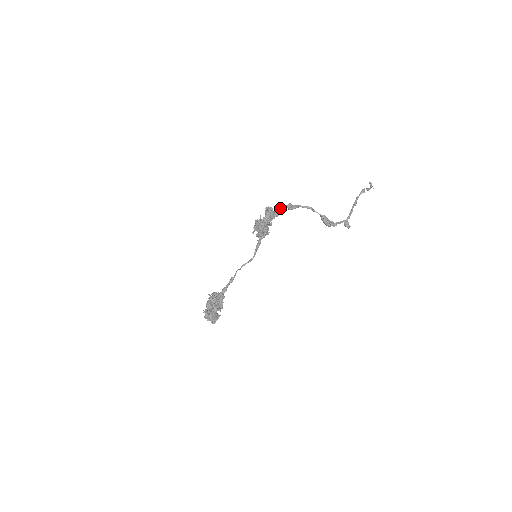
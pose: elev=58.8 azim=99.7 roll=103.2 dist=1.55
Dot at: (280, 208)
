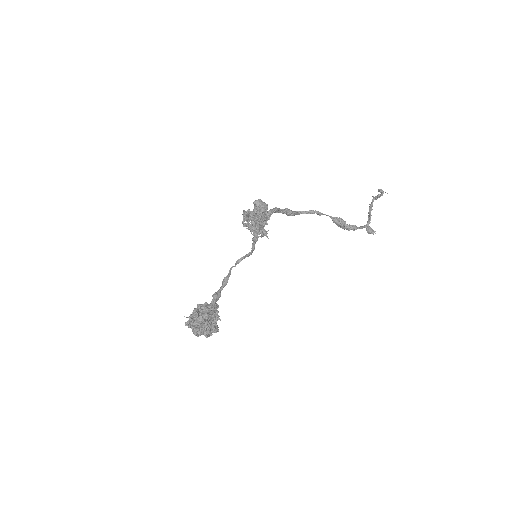
Dot at: (274, 208)
